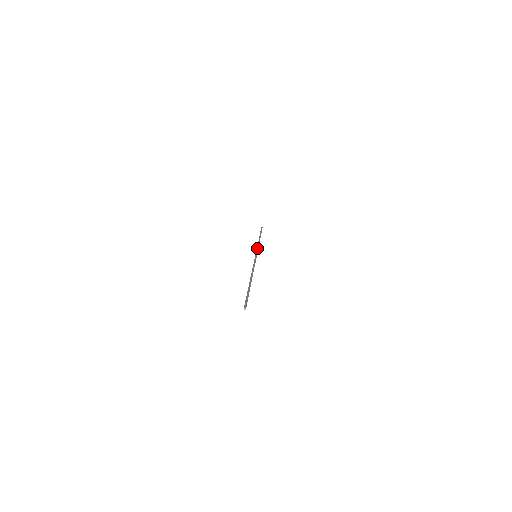
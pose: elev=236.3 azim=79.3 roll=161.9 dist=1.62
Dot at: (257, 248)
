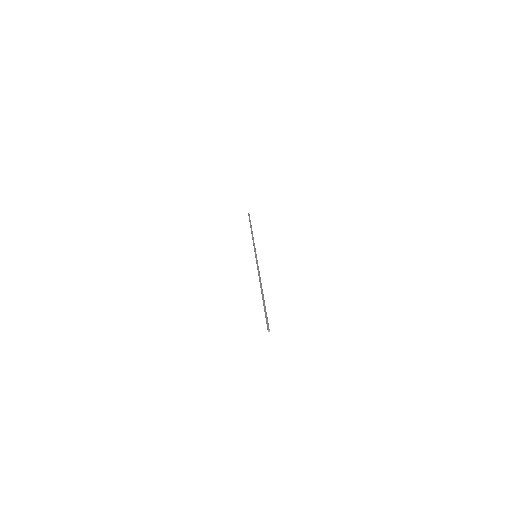
Dot at: occluded
